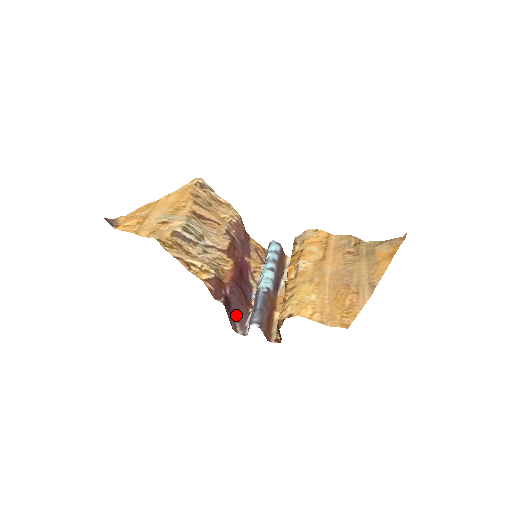
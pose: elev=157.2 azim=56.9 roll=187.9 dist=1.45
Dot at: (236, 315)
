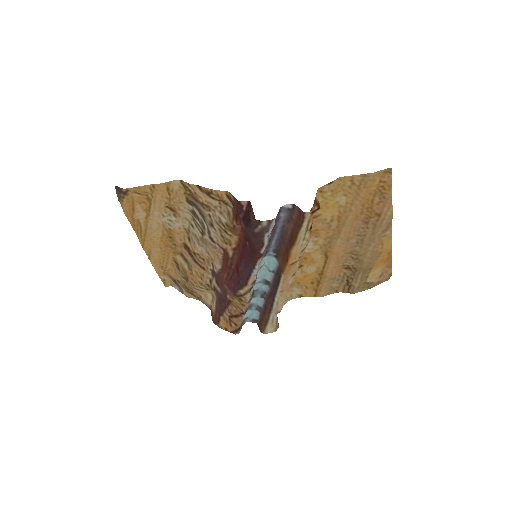
Dot at: (253, 231)
